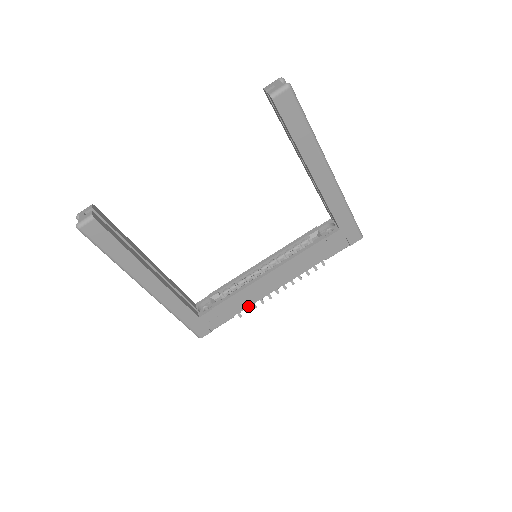
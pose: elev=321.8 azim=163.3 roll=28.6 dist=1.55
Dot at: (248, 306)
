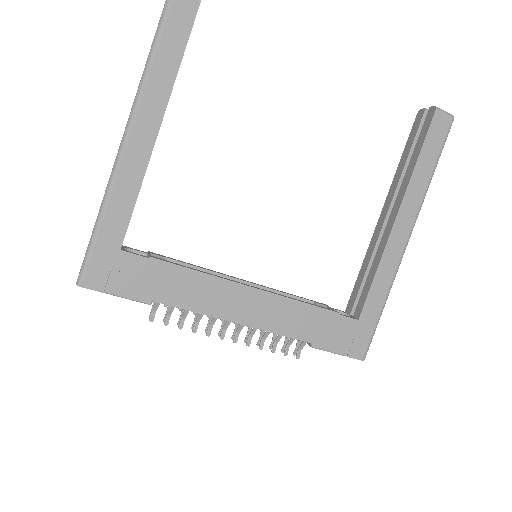
Dot at: (183, 307)
